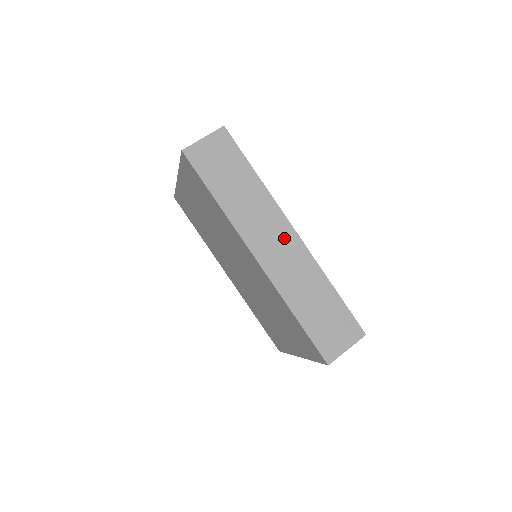
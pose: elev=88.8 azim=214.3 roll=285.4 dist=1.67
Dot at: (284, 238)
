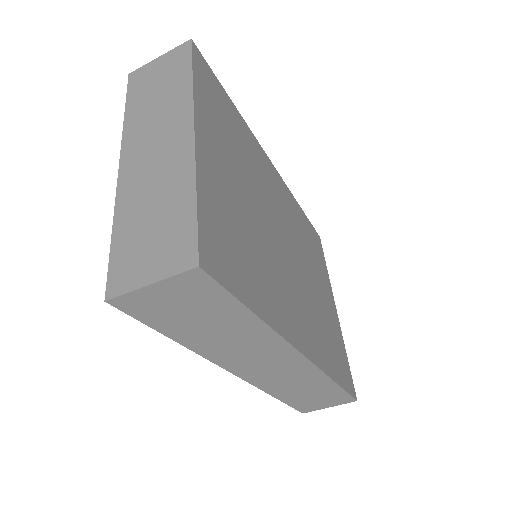
Dot at: (284, 362)
